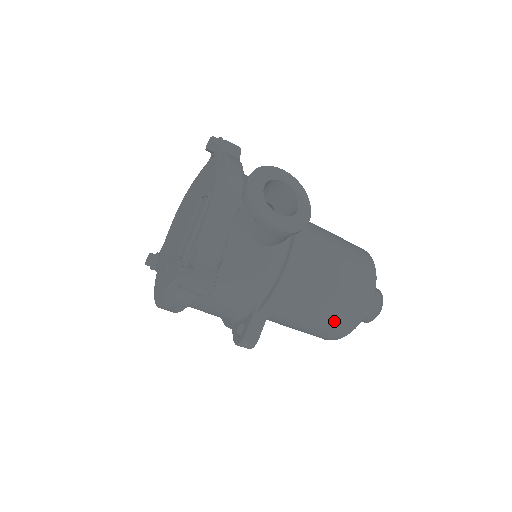
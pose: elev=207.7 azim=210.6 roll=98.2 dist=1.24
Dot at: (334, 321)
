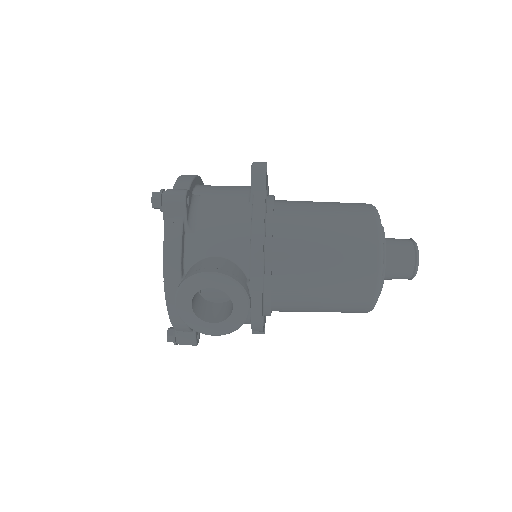
Dot at: occluded
